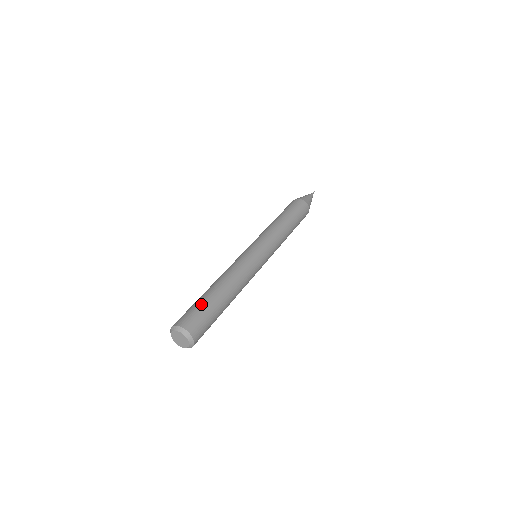
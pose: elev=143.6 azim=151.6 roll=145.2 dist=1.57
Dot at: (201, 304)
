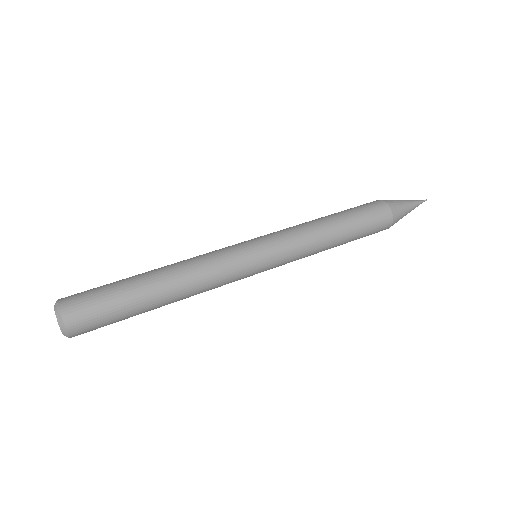
Dot at: (114, 297)
